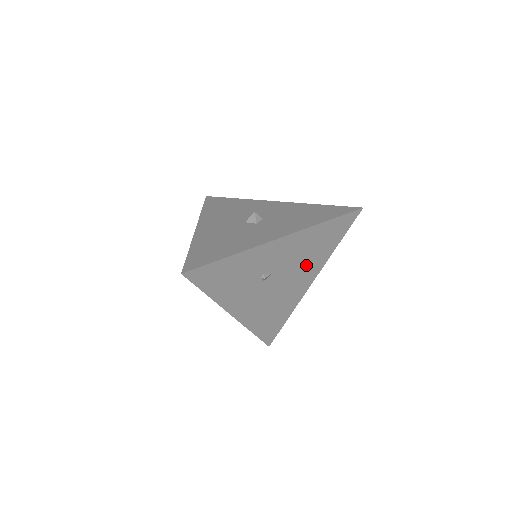
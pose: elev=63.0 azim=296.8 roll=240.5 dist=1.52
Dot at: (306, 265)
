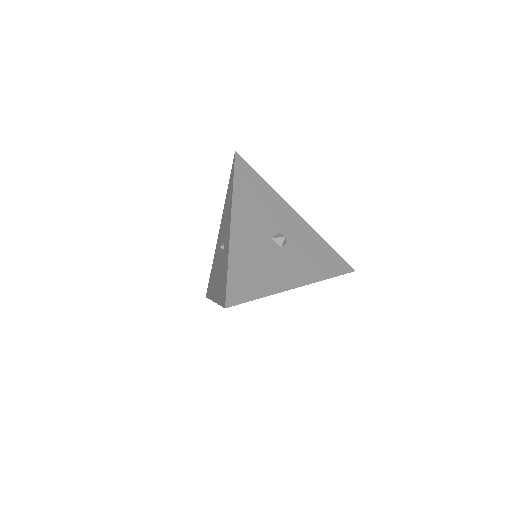
Dot at: occluded
